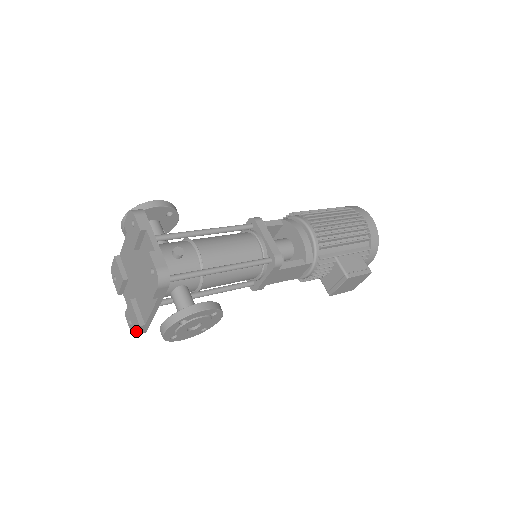
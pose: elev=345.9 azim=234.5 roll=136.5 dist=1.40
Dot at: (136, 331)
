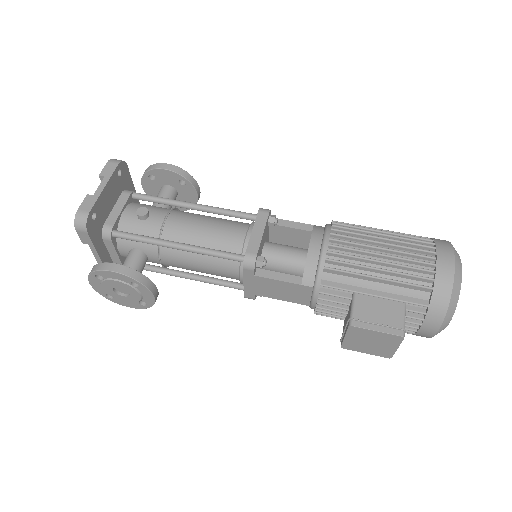
Dot at: occluded
